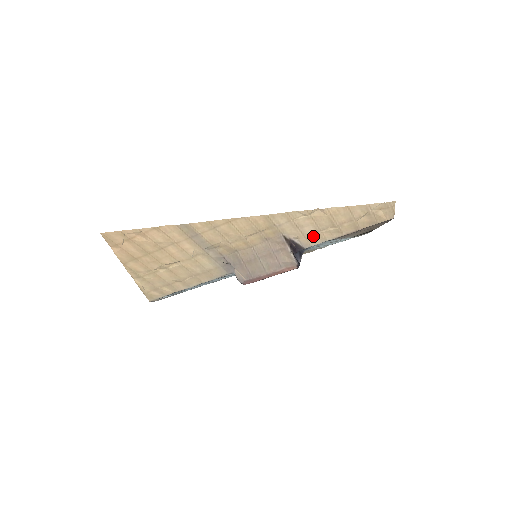
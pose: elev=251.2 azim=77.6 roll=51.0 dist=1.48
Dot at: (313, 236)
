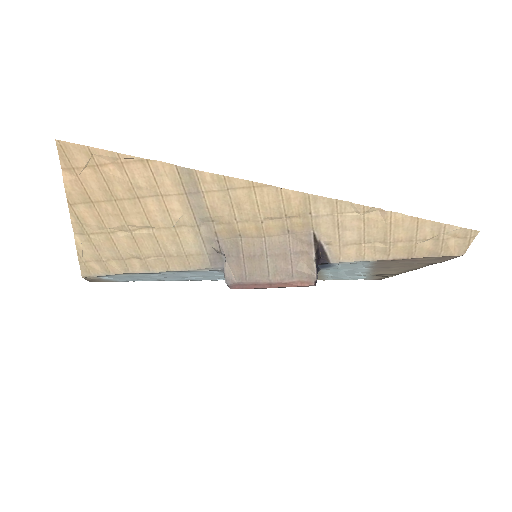
Dot at: (350, 248)
